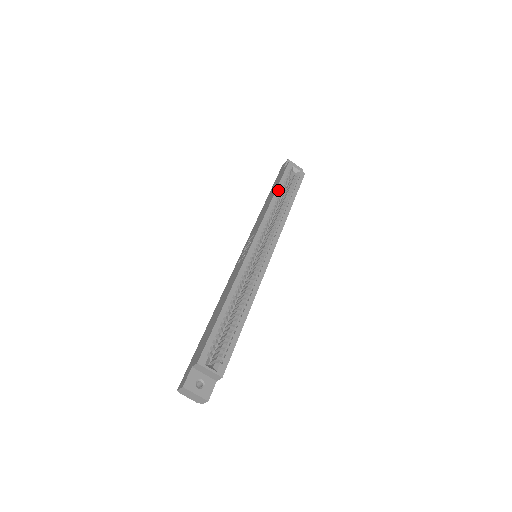
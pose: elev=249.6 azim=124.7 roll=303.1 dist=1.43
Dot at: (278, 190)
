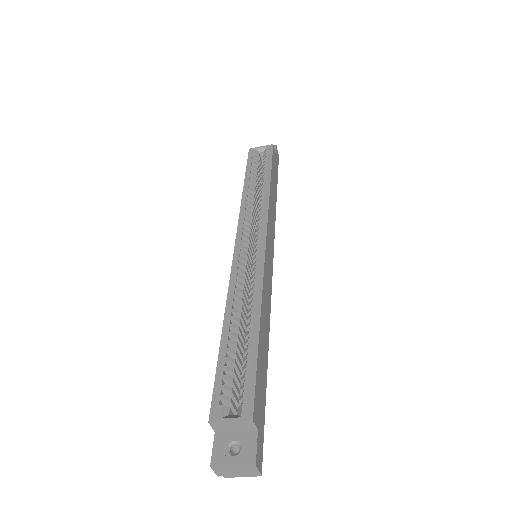
Dot at: (247, 179)
